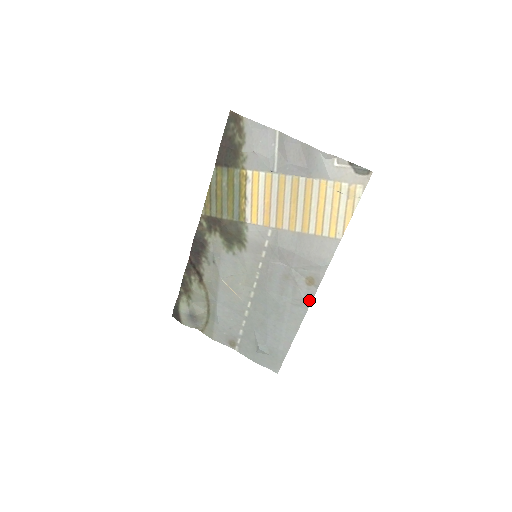
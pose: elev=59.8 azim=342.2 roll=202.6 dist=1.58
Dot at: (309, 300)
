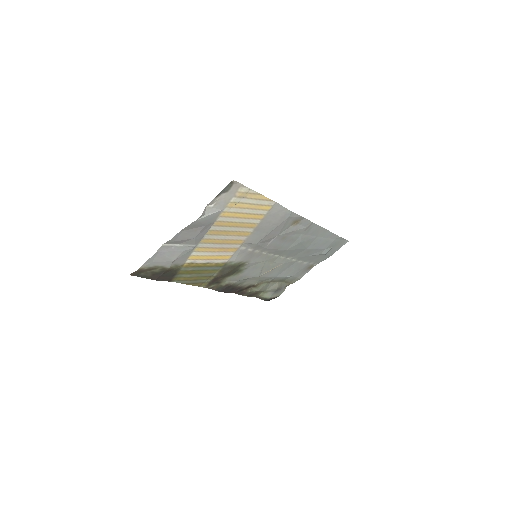
Dot at: (310, 224)
